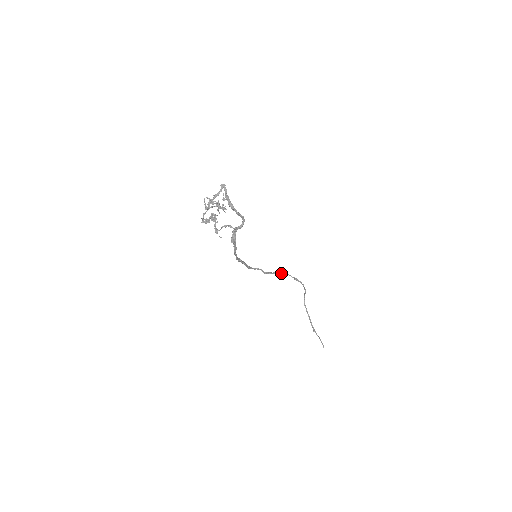
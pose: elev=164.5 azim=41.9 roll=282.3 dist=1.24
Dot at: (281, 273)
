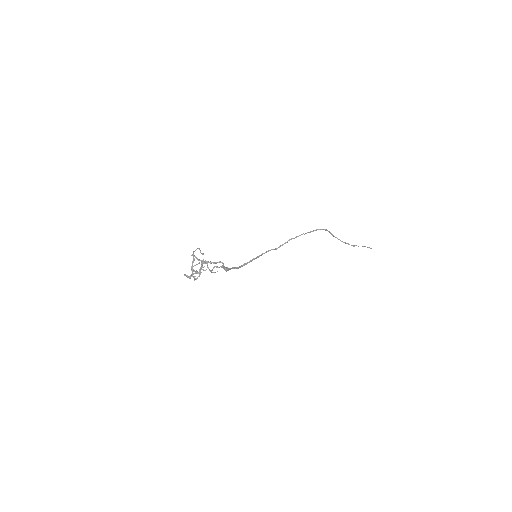
Dot at: occluded
